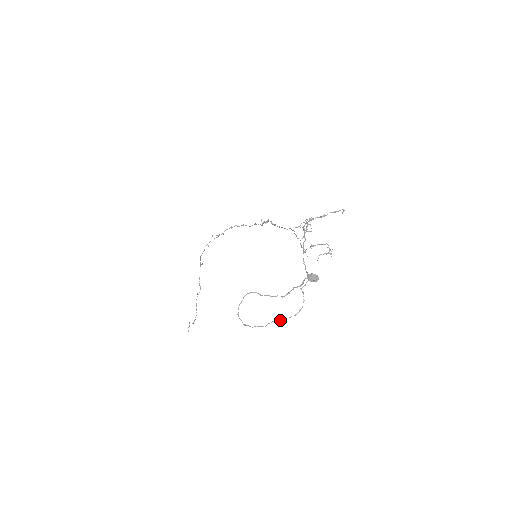
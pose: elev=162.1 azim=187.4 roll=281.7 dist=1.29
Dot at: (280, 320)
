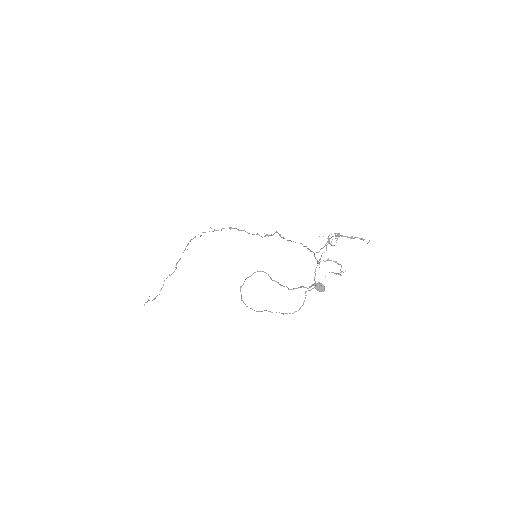
Dot at: occluded
